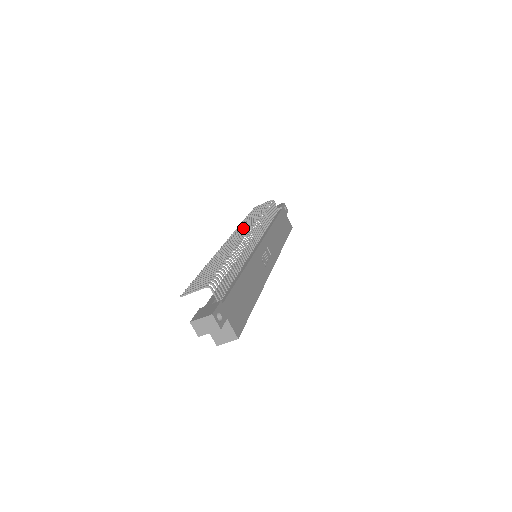
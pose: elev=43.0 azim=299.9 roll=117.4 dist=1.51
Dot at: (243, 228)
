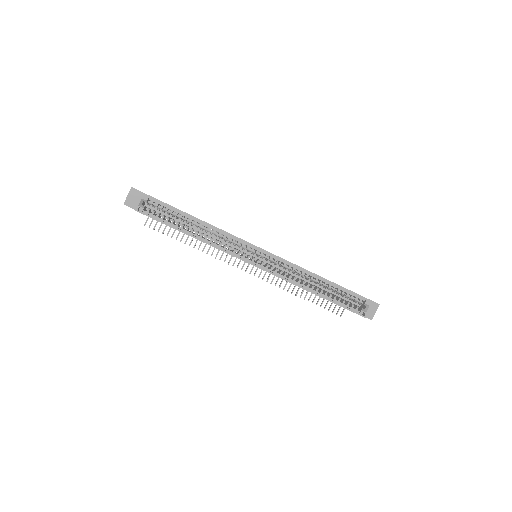
Dot at: occluded
